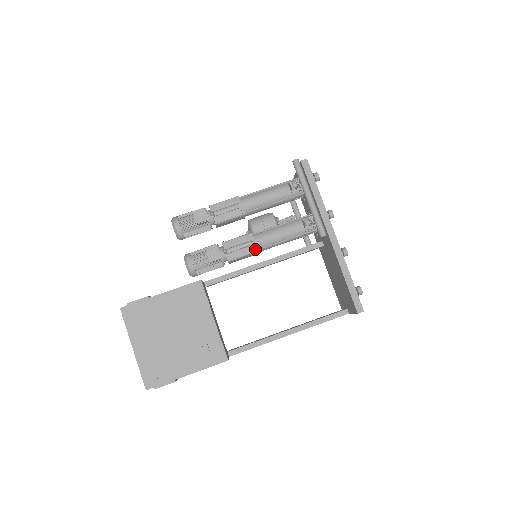
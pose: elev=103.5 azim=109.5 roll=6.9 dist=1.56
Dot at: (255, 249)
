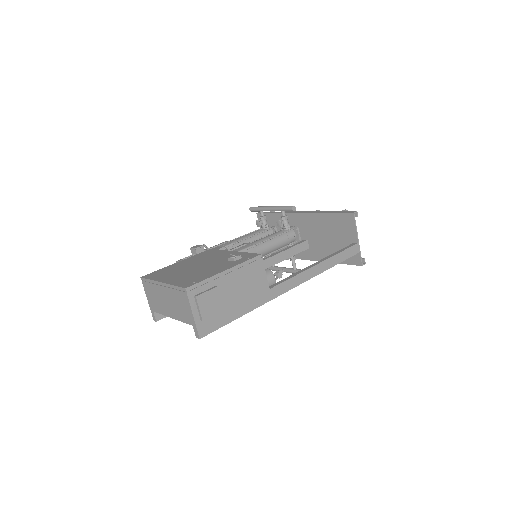
Dot at: (250, 244)
